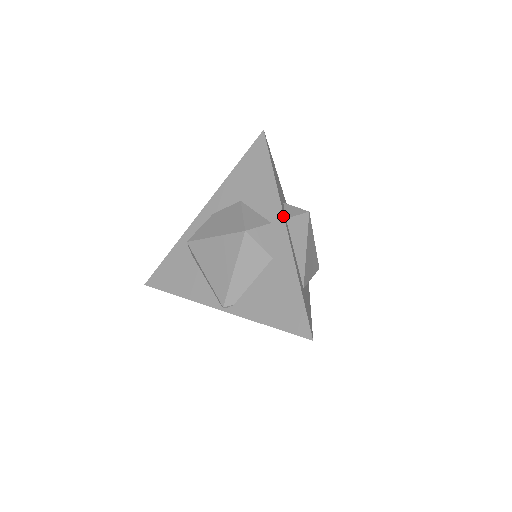
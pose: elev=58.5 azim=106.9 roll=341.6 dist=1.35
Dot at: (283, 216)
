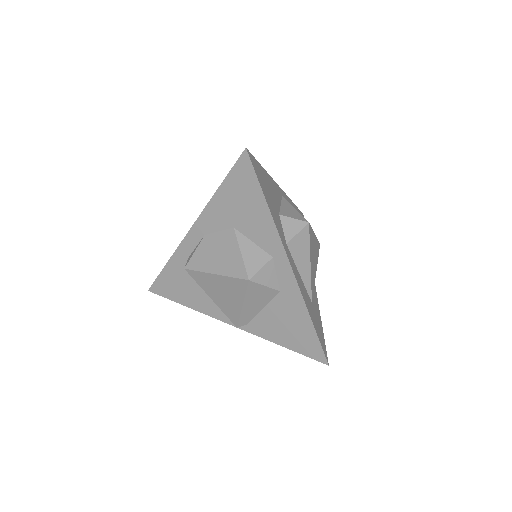
Dot at: (285, 253)
